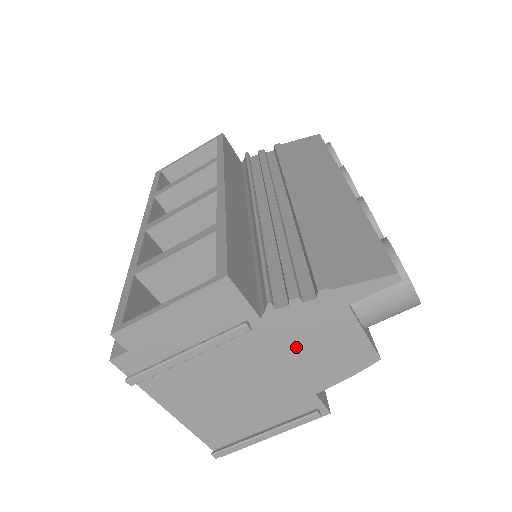
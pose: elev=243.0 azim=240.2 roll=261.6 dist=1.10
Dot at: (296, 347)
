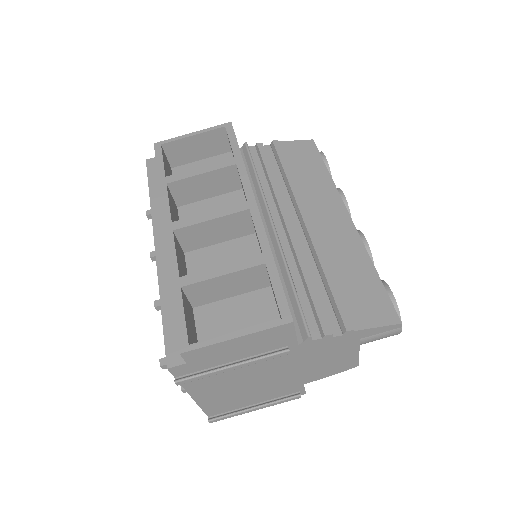
Dot at: (310, 360)
